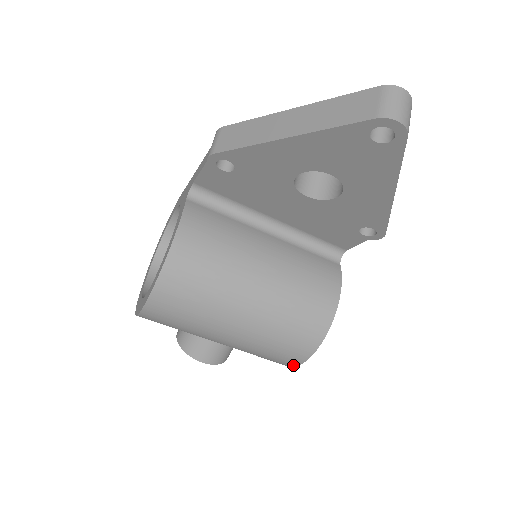
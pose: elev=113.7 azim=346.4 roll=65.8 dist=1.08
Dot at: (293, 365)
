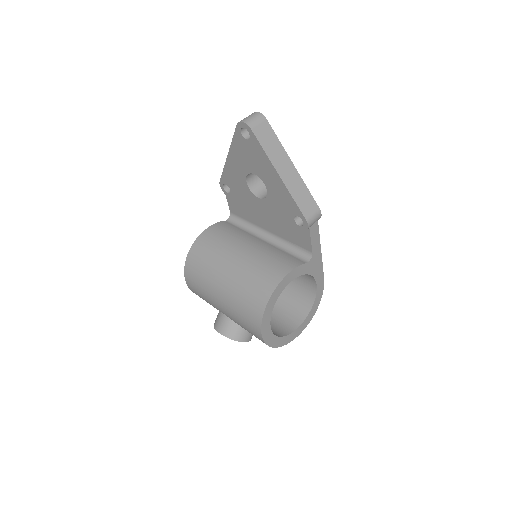
Dot at: (260, 333)
